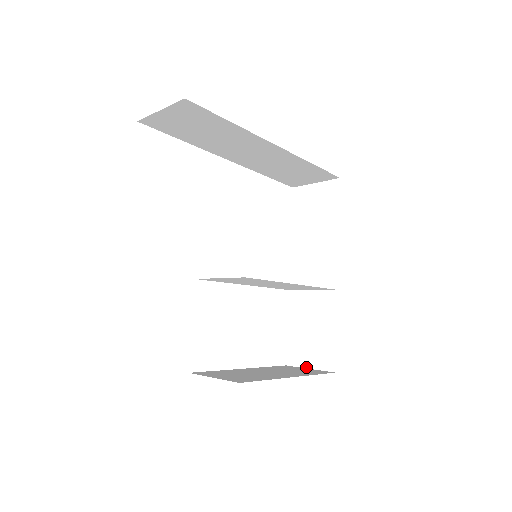
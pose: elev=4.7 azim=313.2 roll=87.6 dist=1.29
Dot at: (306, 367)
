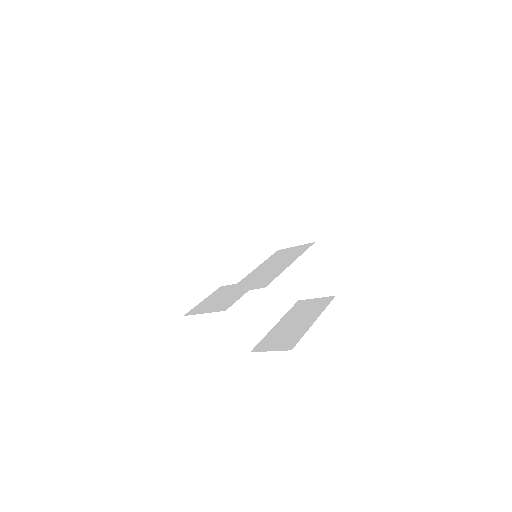
Dot at: (313, 298)
